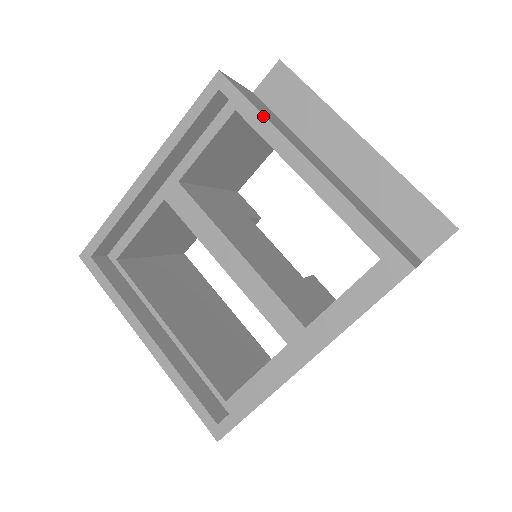
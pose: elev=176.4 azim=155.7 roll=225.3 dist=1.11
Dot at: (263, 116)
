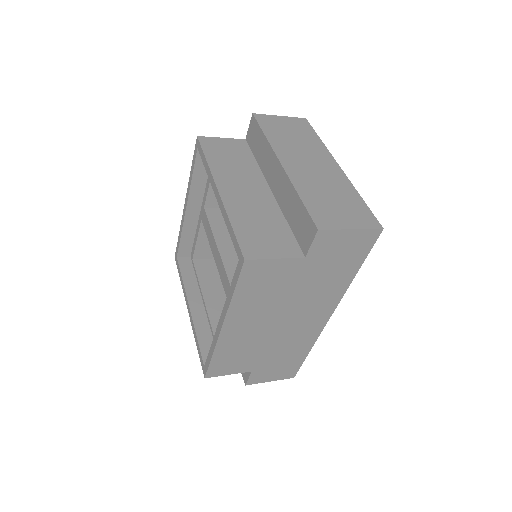
Dot at: (207, 162)
